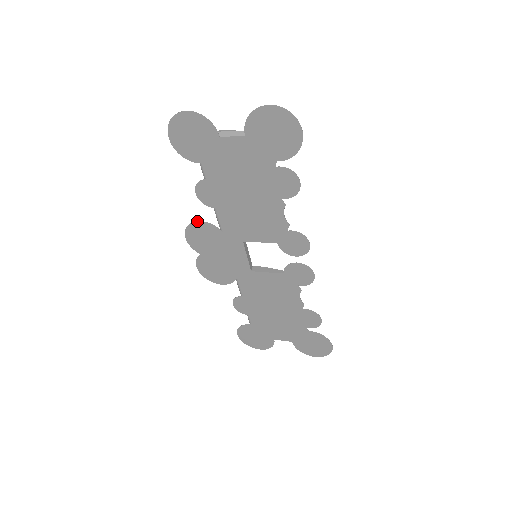
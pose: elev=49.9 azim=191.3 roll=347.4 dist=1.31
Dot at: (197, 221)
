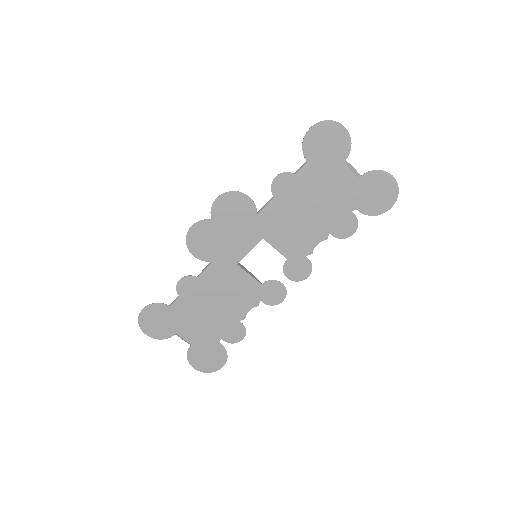
Dot at: (247, 195)
